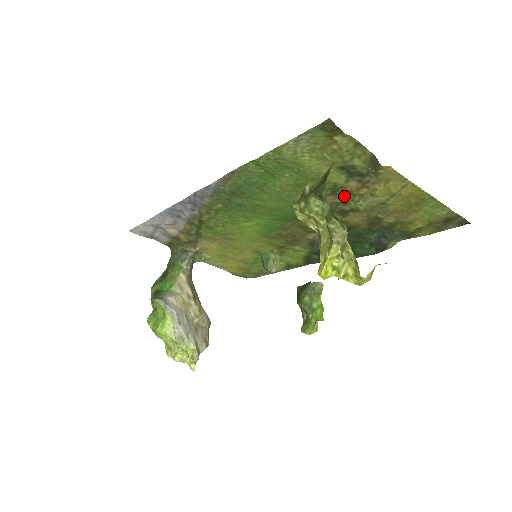
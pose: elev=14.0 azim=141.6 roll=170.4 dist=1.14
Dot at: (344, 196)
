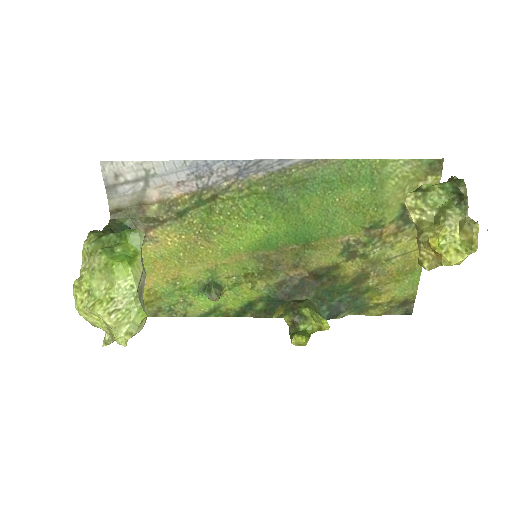
Dot at: (372, 237)
